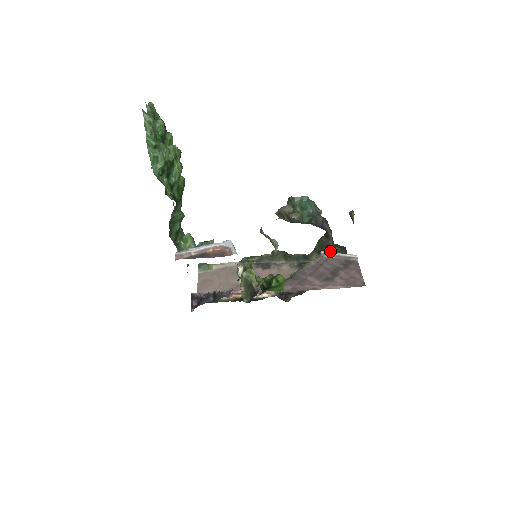
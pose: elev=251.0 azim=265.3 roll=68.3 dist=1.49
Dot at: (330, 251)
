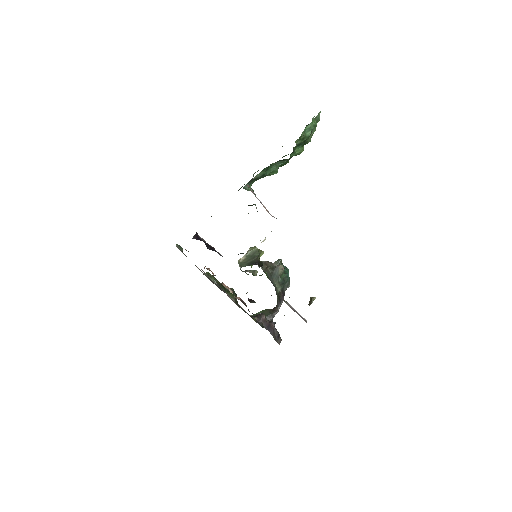
Dot at: occluded
